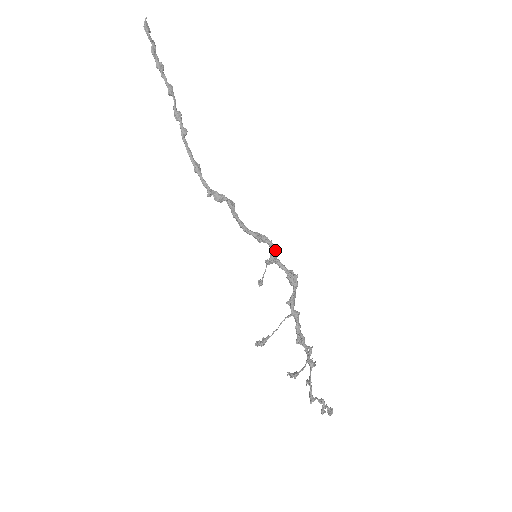
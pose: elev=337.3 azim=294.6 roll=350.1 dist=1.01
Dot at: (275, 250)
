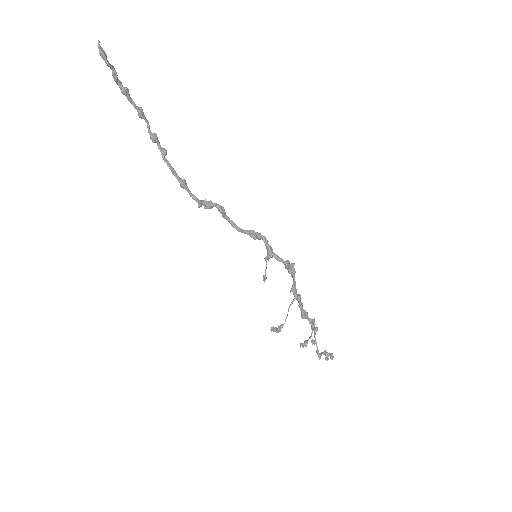
Dot at: (270, 246)
